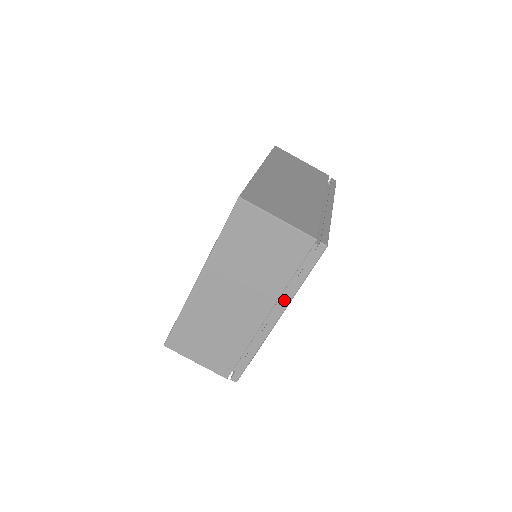
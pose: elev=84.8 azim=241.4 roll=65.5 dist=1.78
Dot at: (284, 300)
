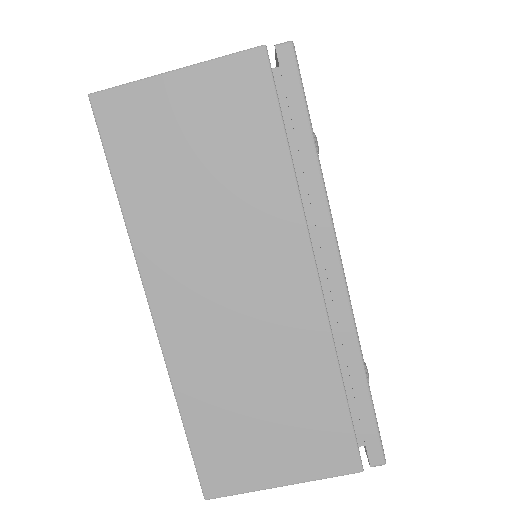
Dot at: (315, 212)
